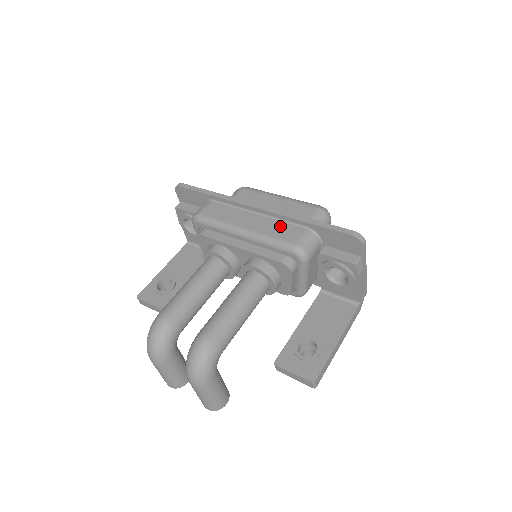
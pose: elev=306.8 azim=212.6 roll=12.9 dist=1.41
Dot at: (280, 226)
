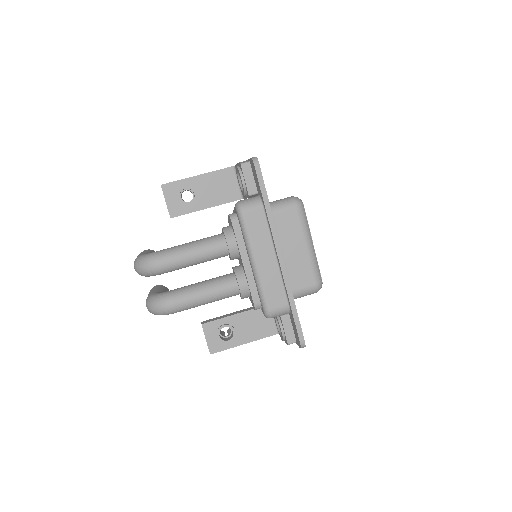
Dot at: (277, 286)
